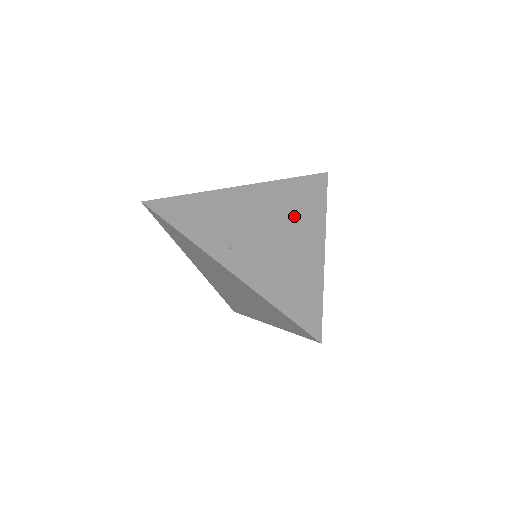
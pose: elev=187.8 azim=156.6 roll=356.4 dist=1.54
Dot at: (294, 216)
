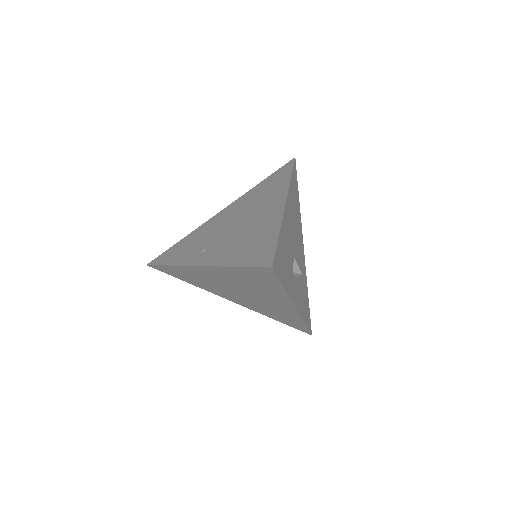
Dot at: (260, 201)
